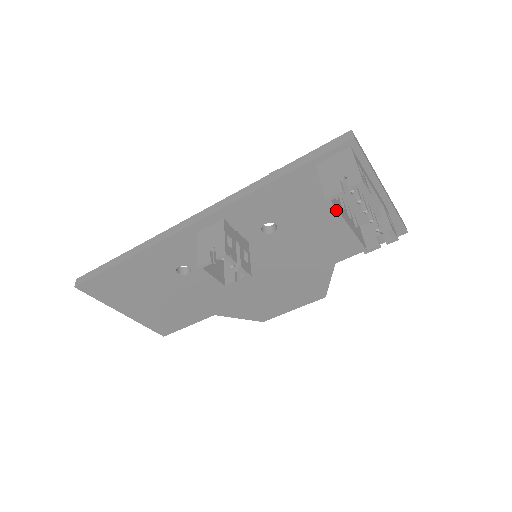
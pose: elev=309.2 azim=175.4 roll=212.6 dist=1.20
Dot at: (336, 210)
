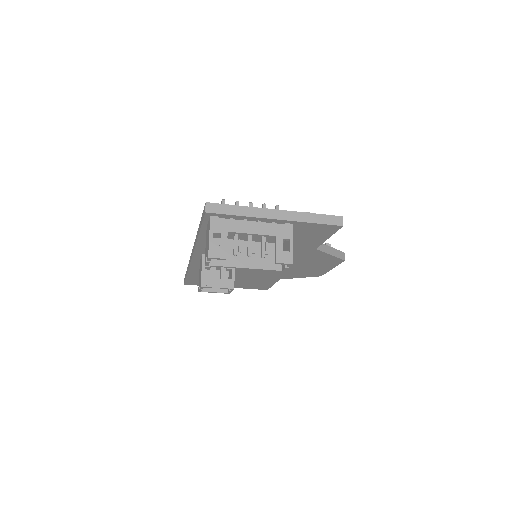
Dot at: (220, 266)
